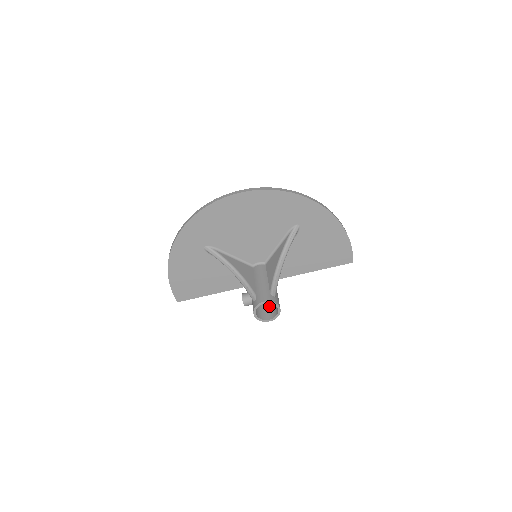
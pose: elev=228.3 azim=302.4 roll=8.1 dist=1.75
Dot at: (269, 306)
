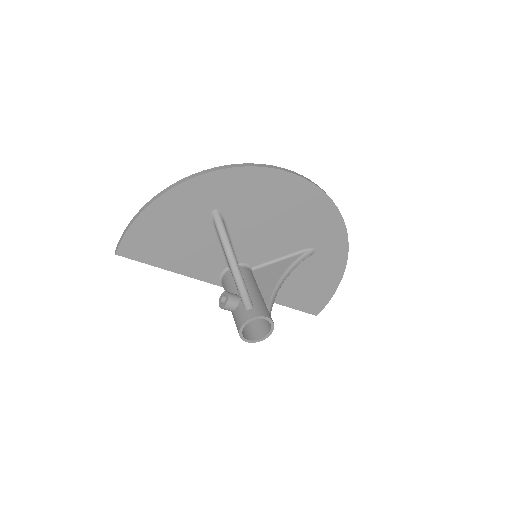
Dot at: occluded
